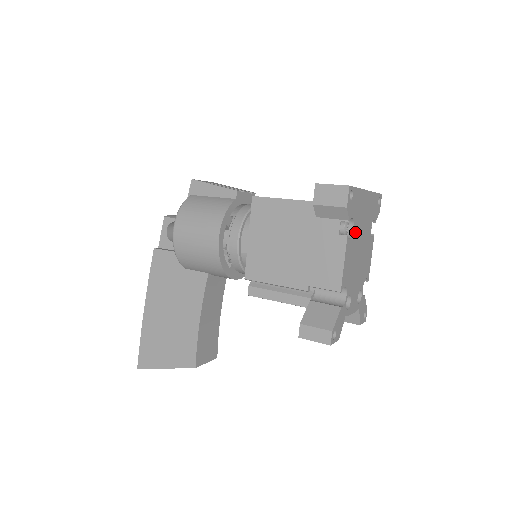
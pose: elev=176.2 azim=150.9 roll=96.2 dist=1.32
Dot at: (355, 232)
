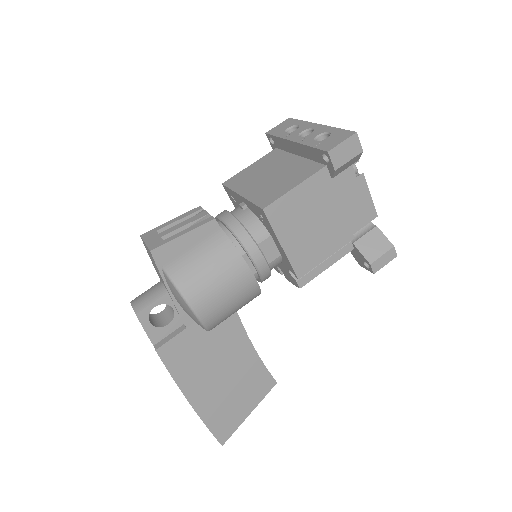
Dot at: occluded
